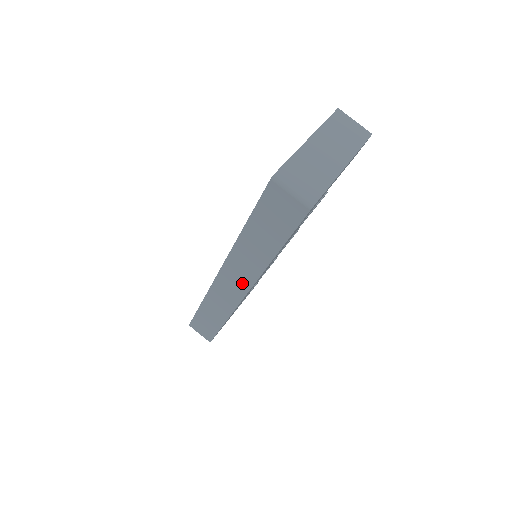
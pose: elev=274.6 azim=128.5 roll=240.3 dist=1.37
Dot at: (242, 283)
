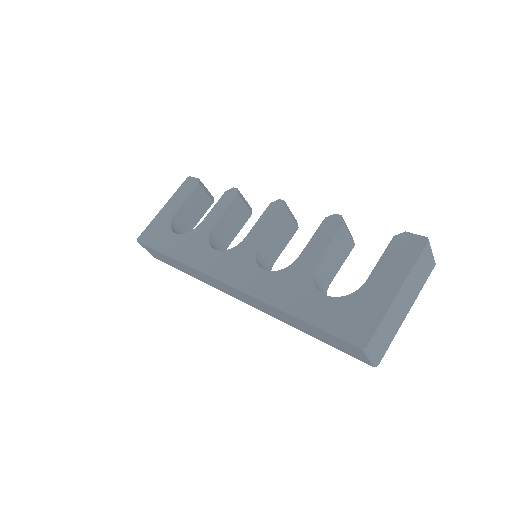
Dot at: (245, 301)
